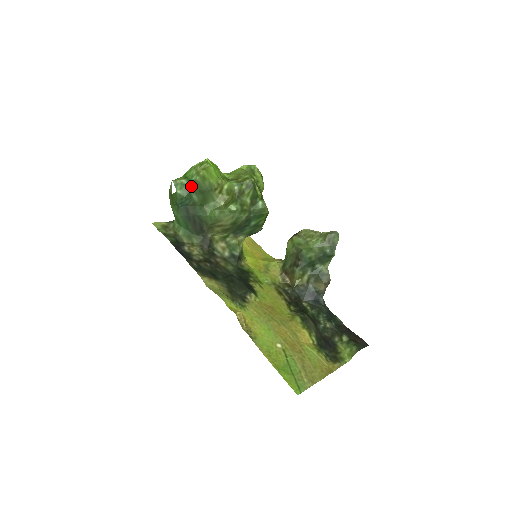
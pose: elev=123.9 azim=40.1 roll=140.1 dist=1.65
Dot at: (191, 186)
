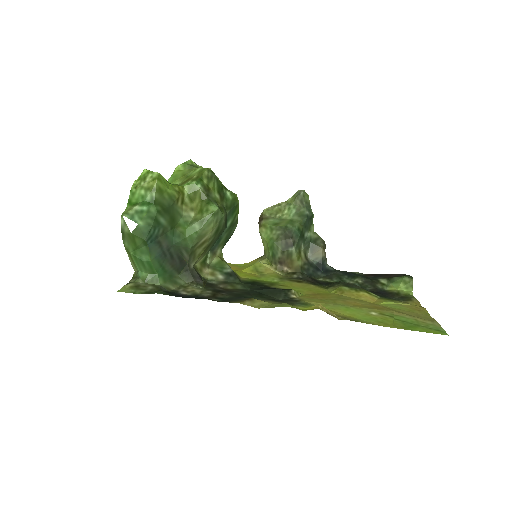
Dot at: (152, 208)
